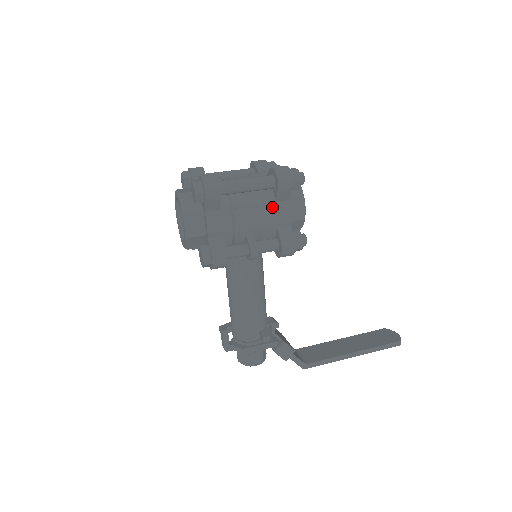
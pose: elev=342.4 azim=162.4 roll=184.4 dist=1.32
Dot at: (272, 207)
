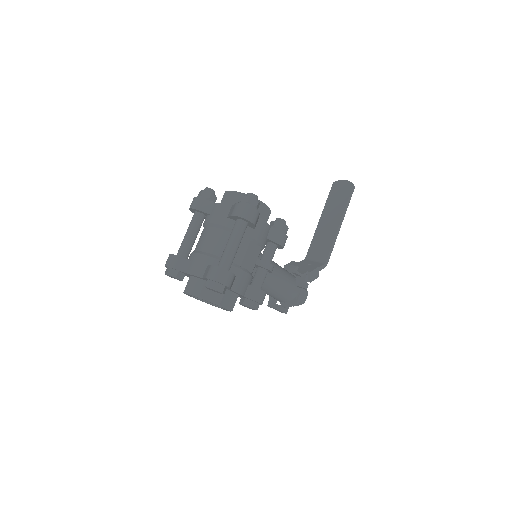
Dot at: (256, 235)
